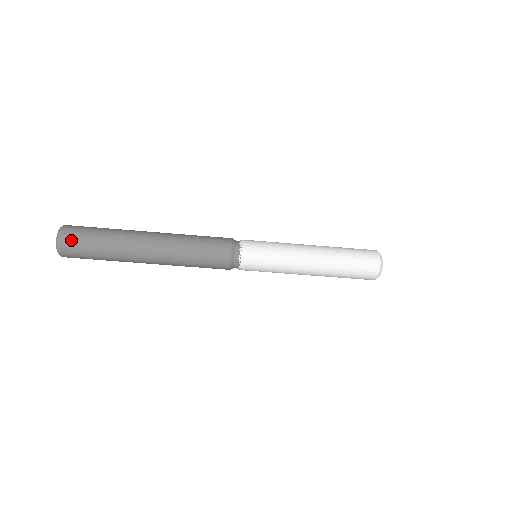
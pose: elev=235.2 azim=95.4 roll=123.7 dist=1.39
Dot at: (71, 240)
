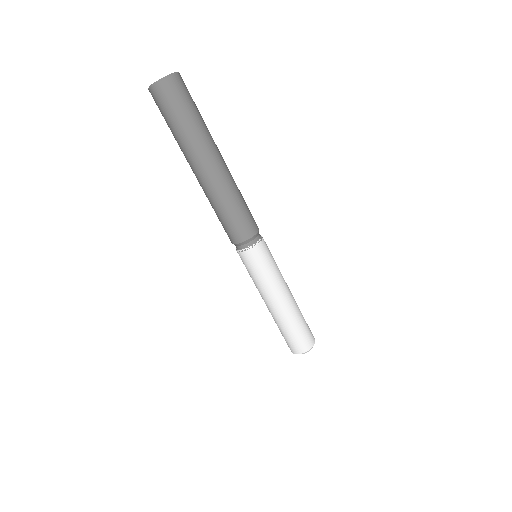
Dot at: occluded
